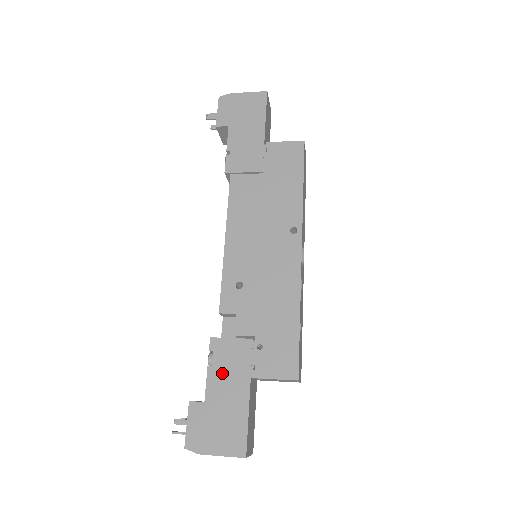
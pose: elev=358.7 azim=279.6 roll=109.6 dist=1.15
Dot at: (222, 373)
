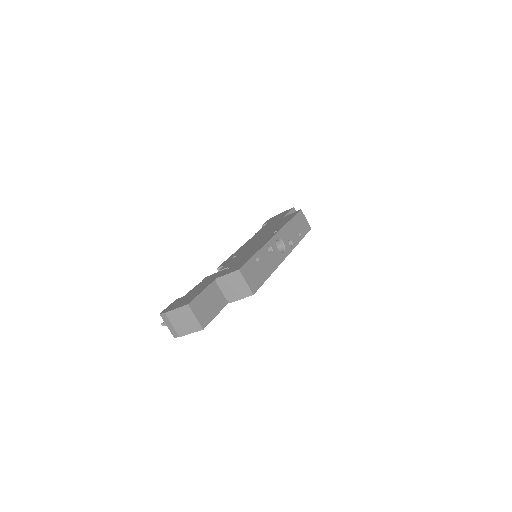
Dot at: (201, 284)
